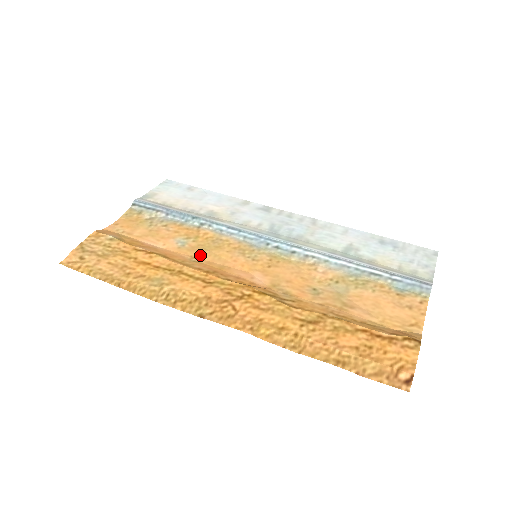
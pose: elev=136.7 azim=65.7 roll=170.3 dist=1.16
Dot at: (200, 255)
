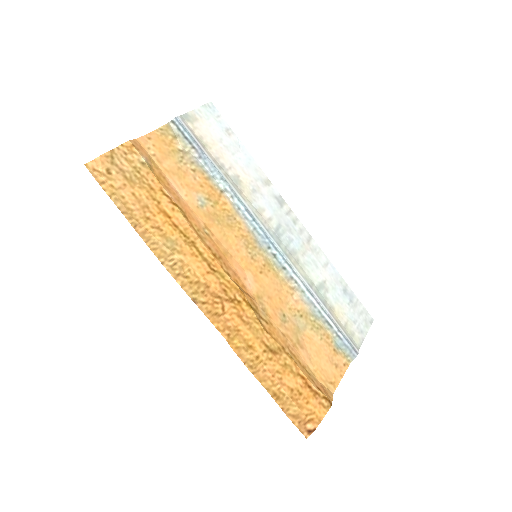
Dot at: (213, 227)
